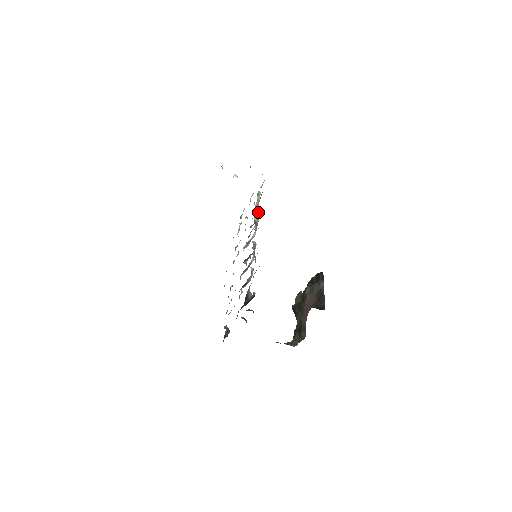
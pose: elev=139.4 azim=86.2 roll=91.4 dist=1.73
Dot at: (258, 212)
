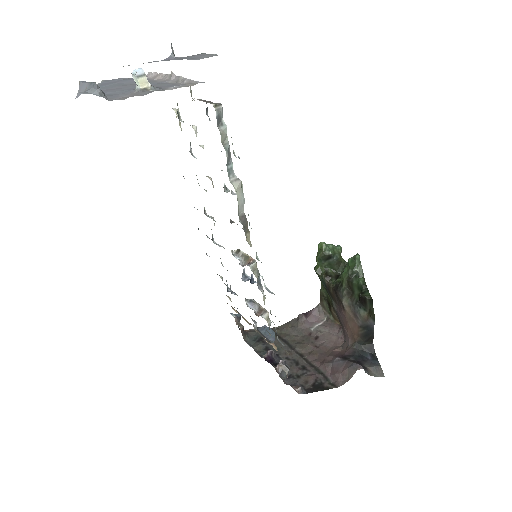
Dot at: (239, 189)
